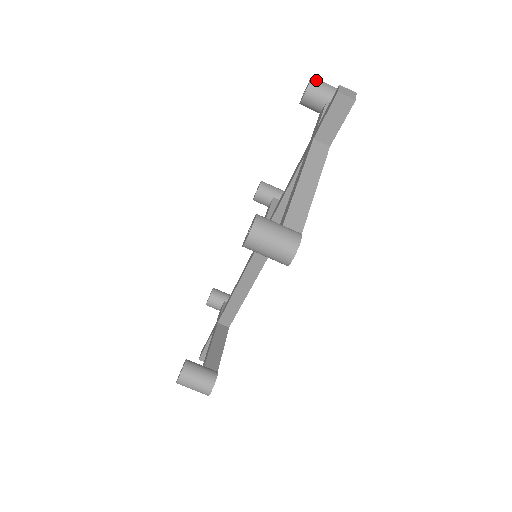
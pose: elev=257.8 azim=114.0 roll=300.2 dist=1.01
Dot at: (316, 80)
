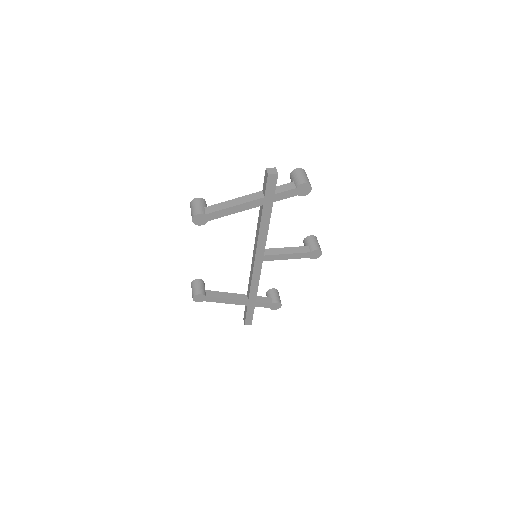
Dot at: (299, 170)
